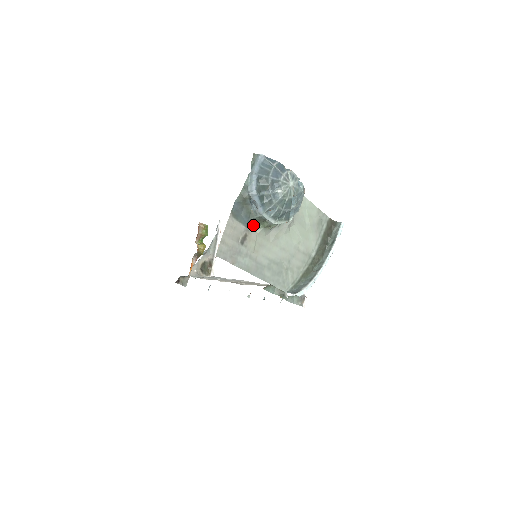
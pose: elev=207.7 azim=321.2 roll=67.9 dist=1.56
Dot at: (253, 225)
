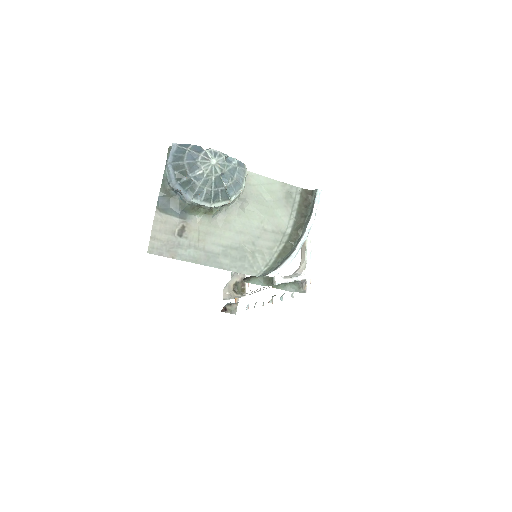
Dot at: (190, 215)
